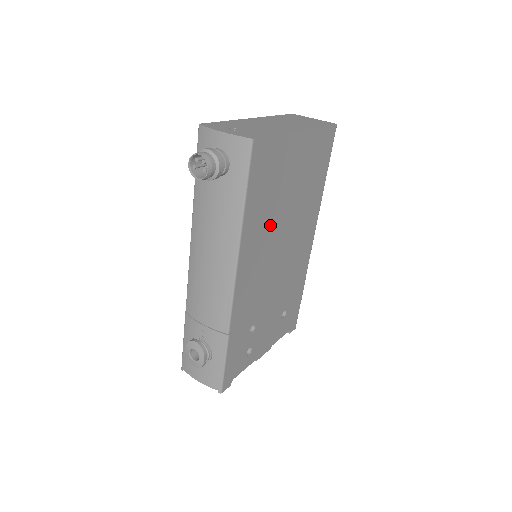
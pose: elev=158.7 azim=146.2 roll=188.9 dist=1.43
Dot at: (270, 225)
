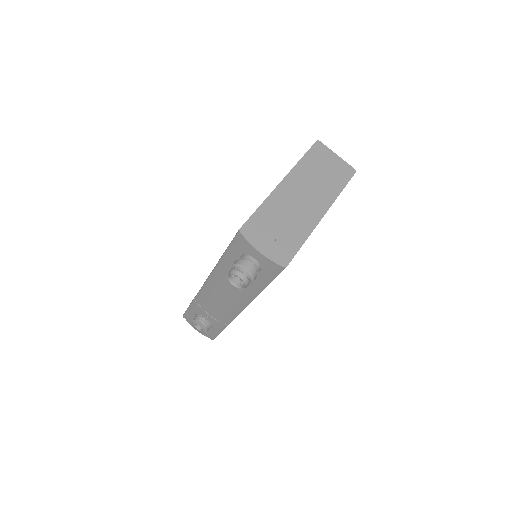
Dot at: occluded
